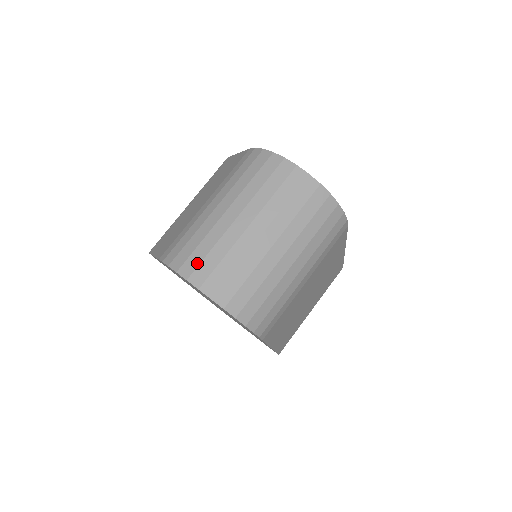
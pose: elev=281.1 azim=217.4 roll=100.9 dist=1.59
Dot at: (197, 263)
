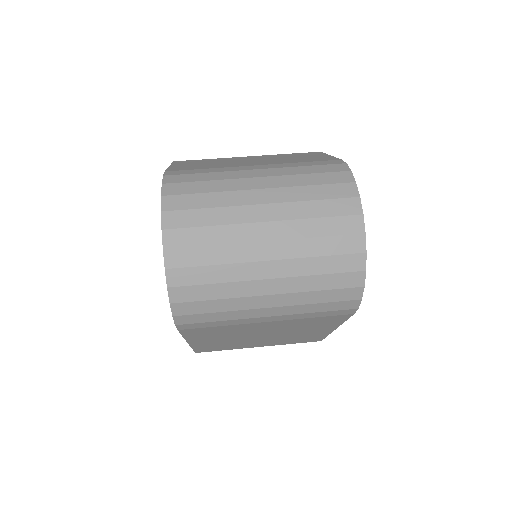
Dot at: (186, 206)
